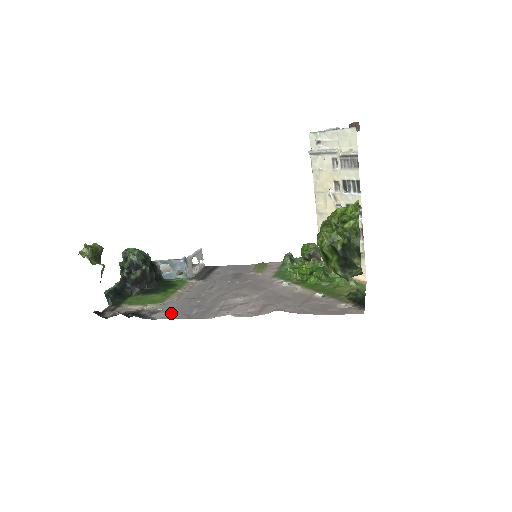
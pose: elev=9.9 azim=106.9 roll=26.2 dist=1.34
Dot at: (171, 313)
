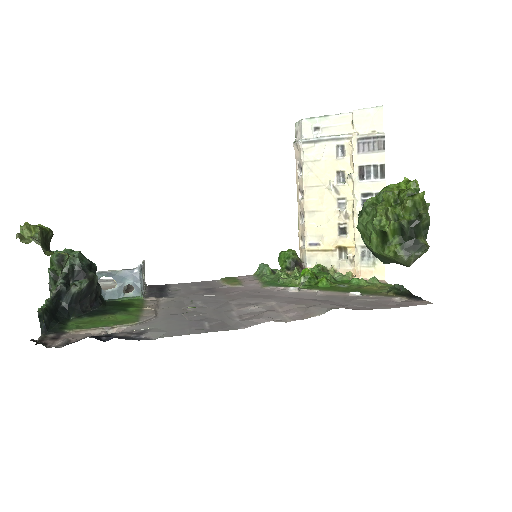
Dot at: (171, 330)
